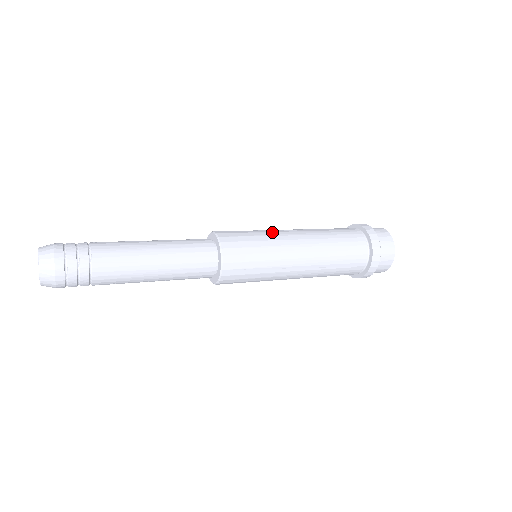
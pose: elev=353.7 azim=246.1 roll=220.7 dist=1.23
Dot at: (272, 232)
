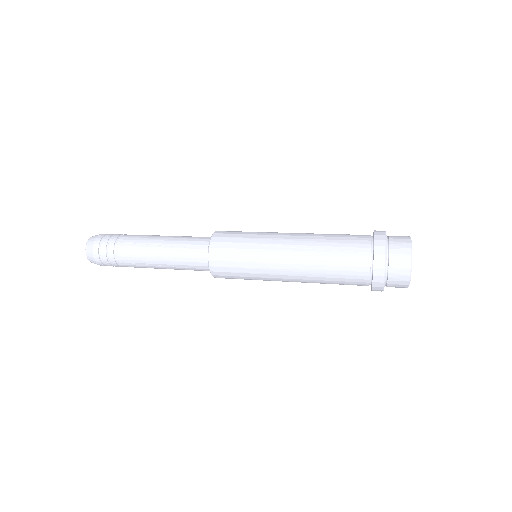
Dot at: (263, 250)
